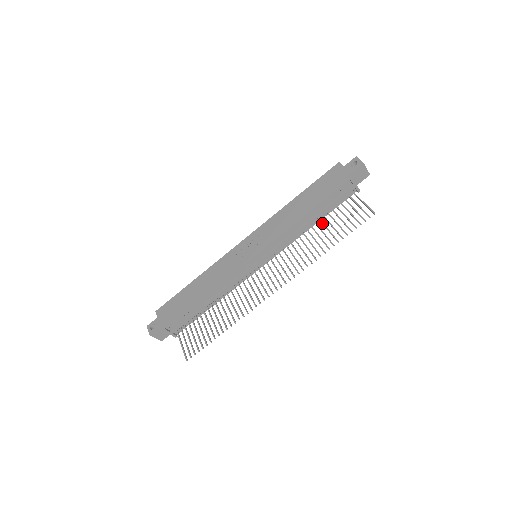
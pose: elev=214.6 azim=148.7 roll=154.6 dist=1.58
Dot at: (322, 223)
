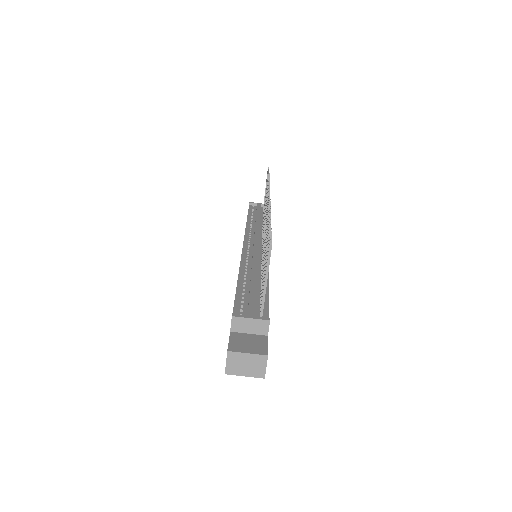
Dot at: occluded
